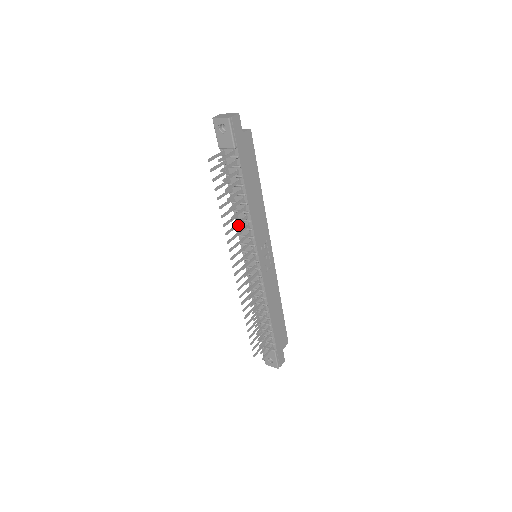
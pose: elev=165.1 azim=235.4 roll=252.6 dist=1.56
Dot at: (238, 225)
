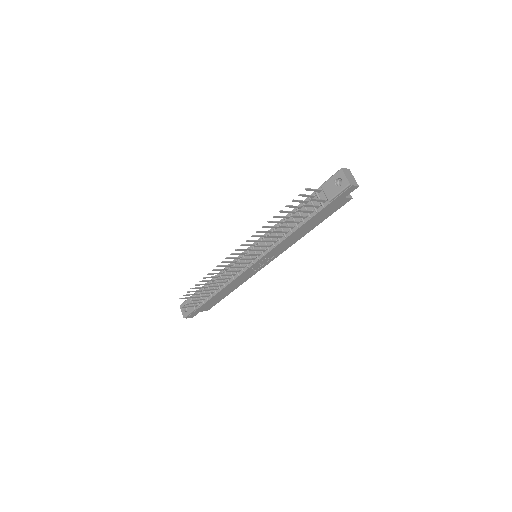
Dot at: (270, 232)
